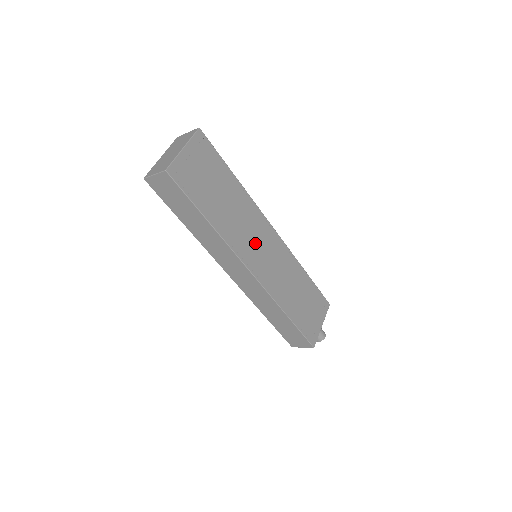
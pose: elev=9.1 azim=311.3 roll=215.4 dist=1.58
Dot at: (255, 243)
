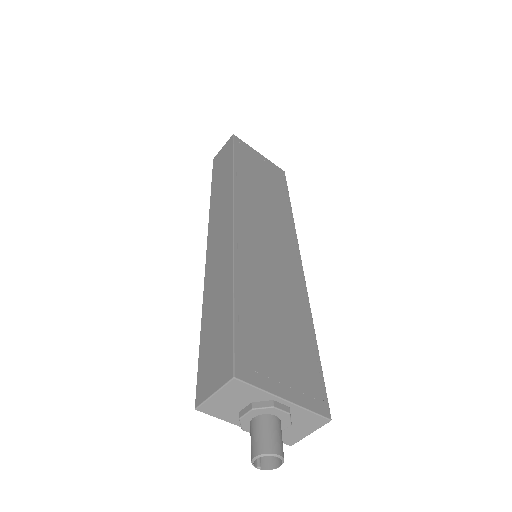
Dot at: (264, 224)
